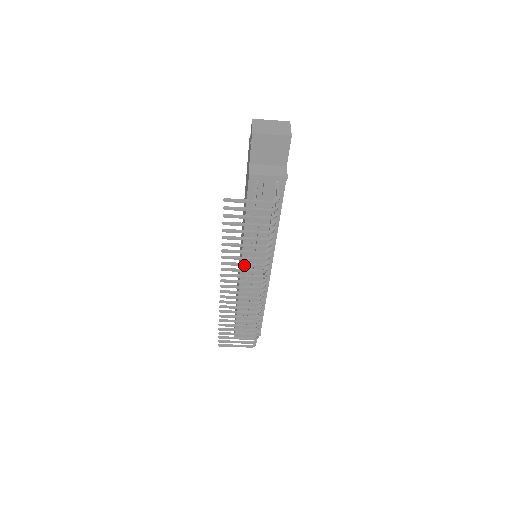
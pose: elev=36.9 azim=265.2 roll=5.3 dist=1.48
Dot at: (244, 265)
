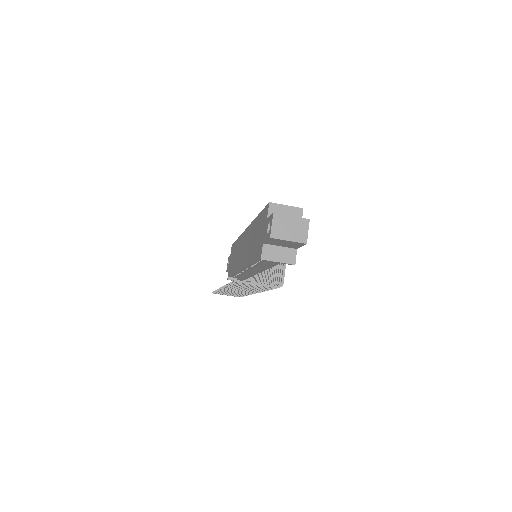
Dot at: occluded
